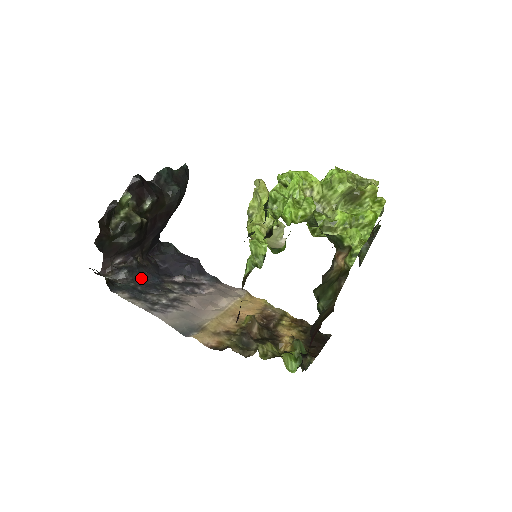
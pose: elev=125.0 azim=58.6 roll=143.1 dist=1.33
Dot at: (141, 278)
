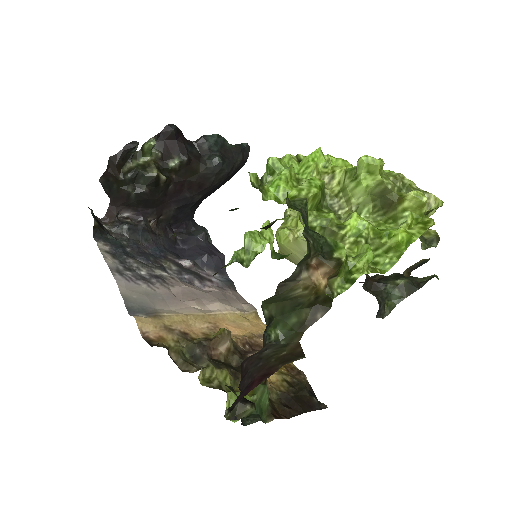
Dot at: (140, 242)
